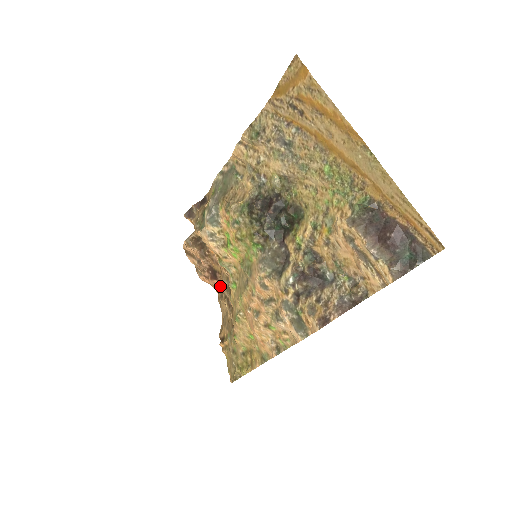
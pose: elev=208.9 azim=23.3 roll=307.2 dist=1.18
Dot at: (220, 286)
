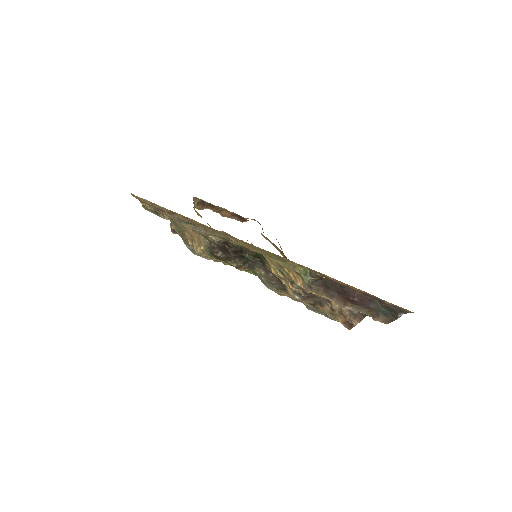
Dot at: occluded
